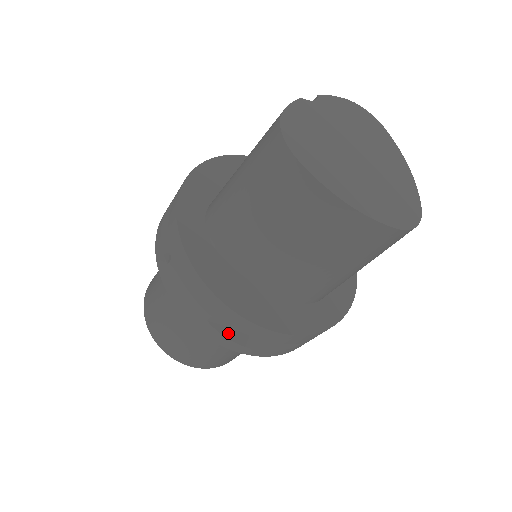
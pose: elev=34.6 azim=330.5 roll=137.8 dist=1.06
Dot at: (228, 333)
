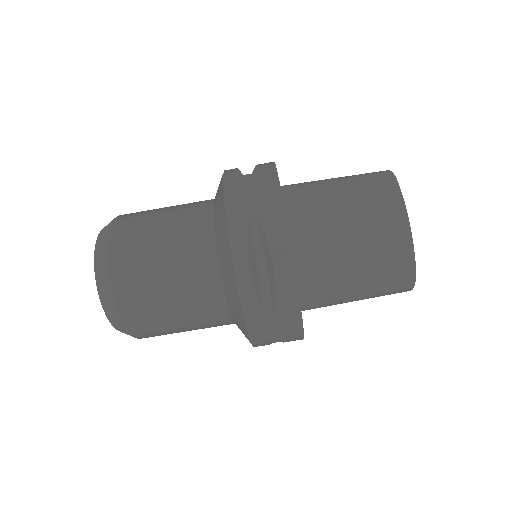
Dot at: (250, 243)
